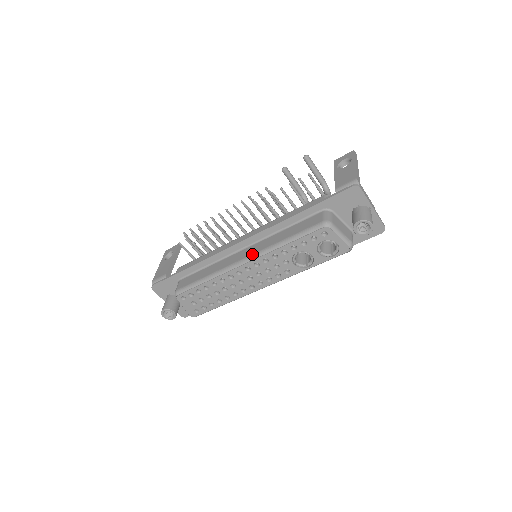
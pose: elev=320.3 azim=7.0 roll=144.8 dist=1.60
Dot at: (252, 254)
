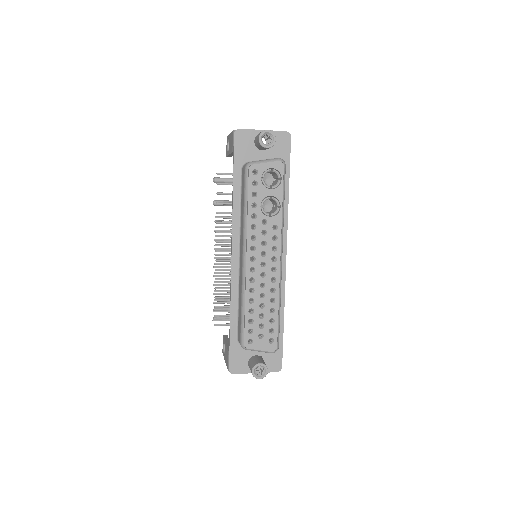
Dot at: (242, 247)
